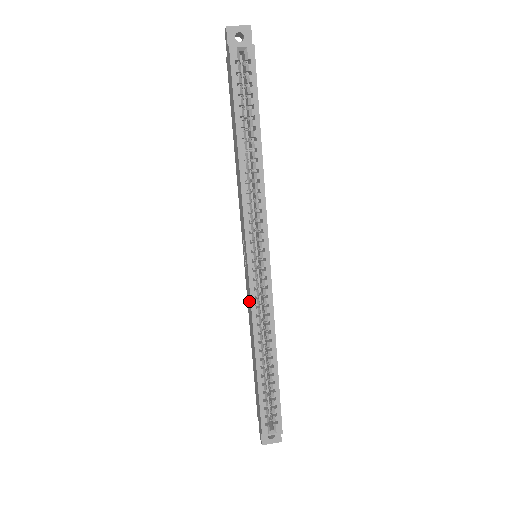
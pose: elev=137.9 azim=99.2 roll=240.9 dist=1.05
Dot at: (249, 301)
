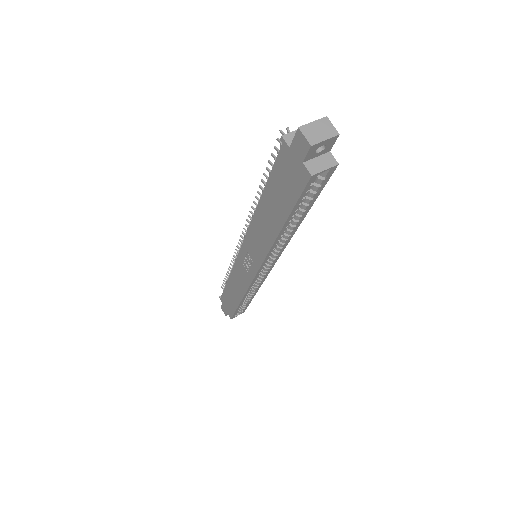
Dot at: (243, 280)
